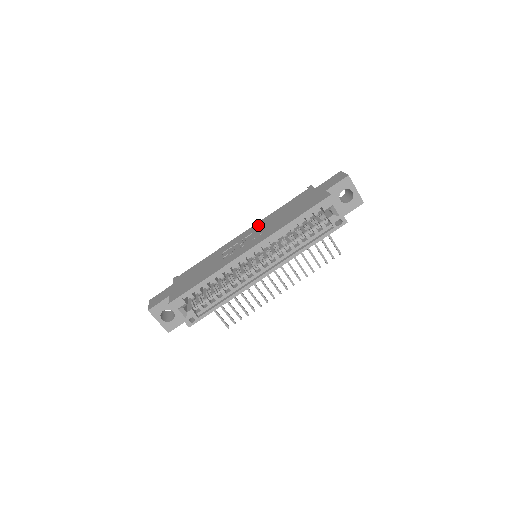
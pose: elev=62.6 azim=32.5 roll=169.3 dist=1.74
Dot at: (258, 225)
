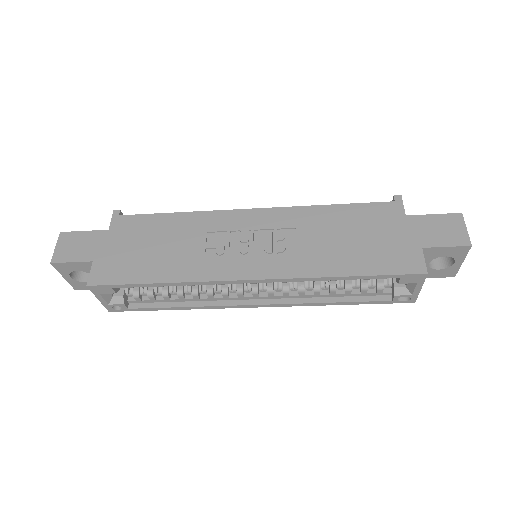
Dot at: (285, 217)
